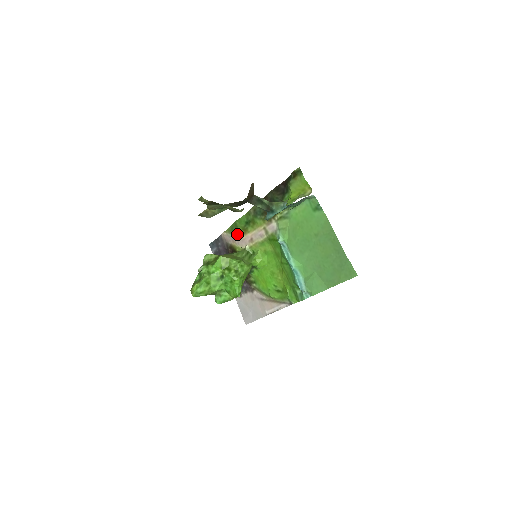
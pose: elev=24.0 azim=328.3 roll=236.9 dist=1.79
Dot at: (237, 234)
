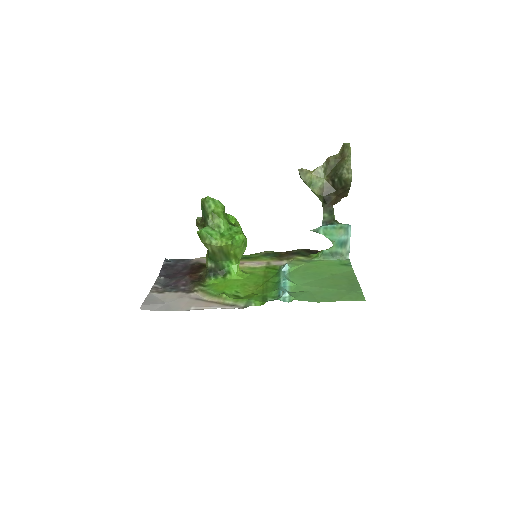
Dot at: occluded
